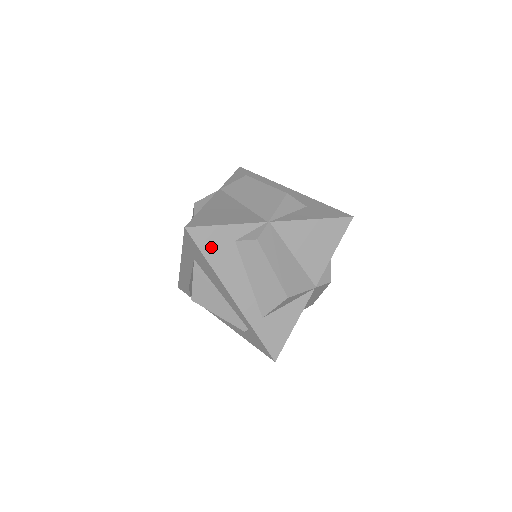
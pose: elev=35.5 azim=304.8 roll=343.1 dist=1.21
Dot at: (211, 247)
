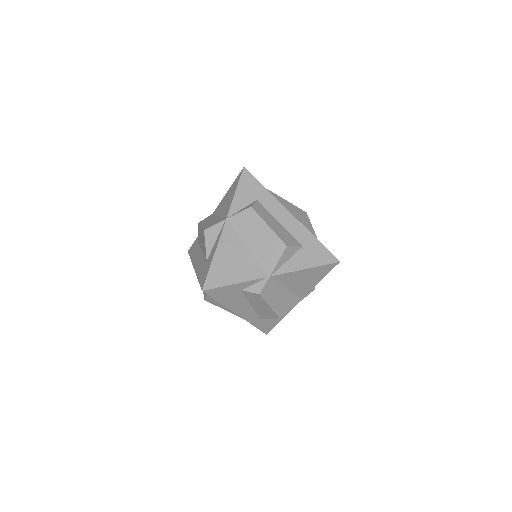
Dot at: (223, 296)
